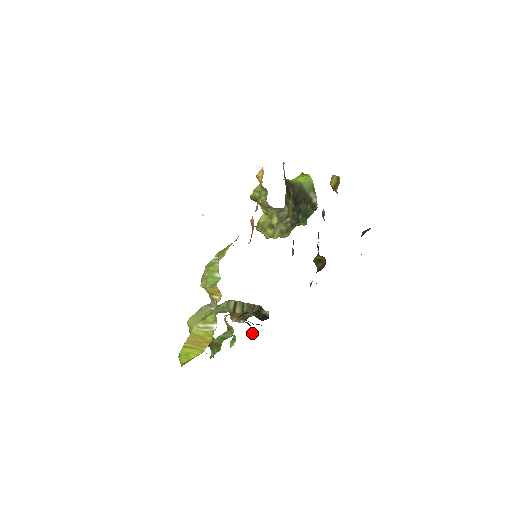
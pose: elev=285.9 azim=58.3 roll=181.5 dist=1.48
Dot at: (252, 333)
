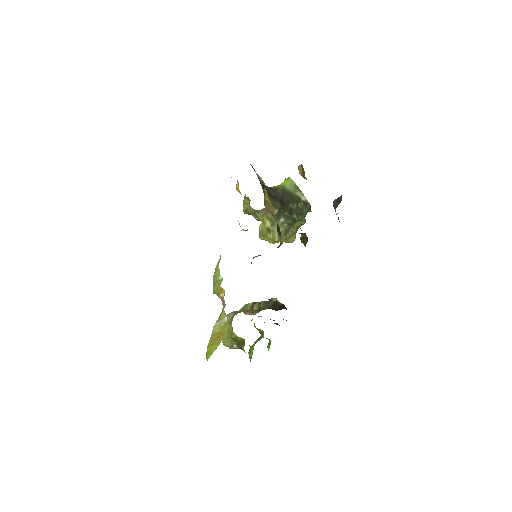
Dot at: occluded
